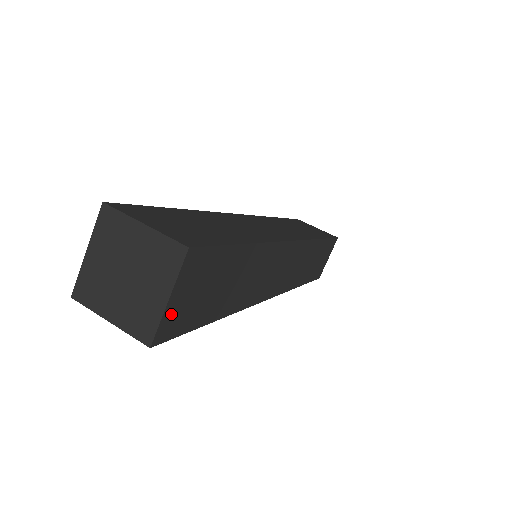
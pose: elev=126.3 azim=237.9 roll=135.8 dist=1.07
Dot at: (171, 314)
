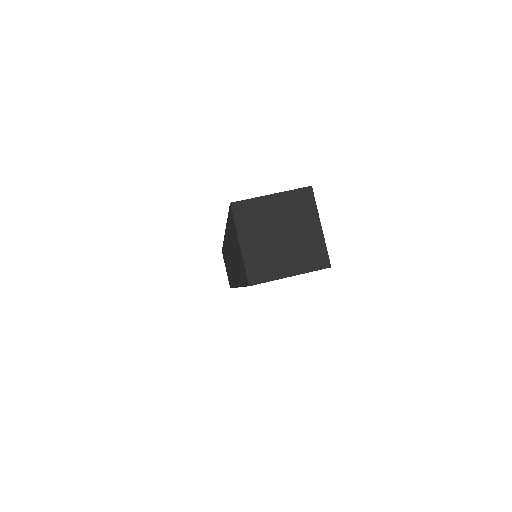
Dot at: occluded
